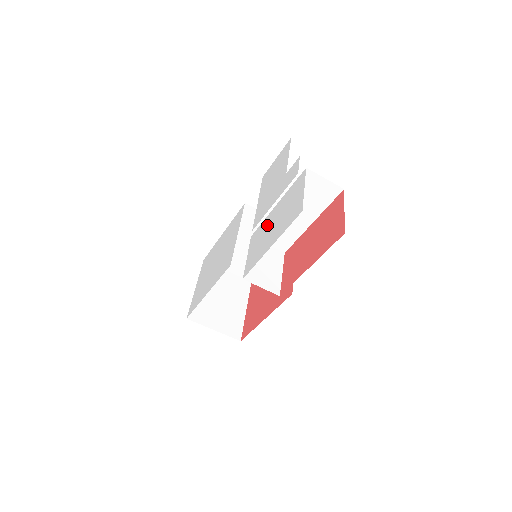
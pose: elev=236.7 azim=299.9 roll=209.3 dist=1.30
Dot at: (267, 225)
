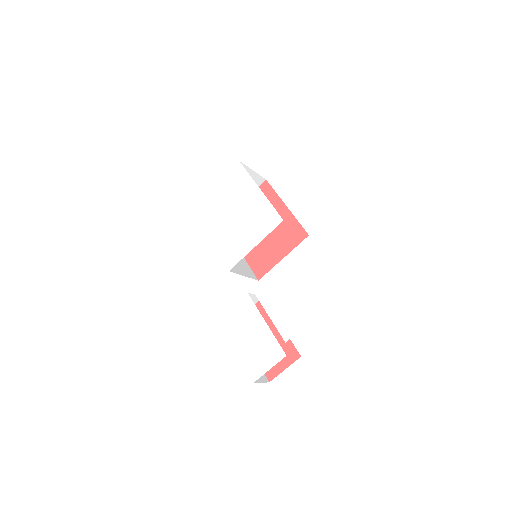
Dot at: (252, 323)
